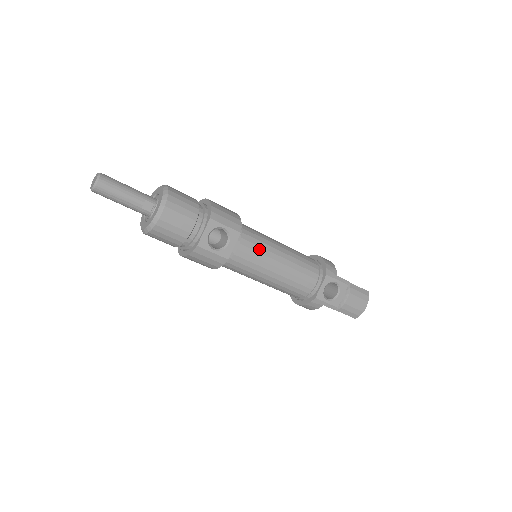
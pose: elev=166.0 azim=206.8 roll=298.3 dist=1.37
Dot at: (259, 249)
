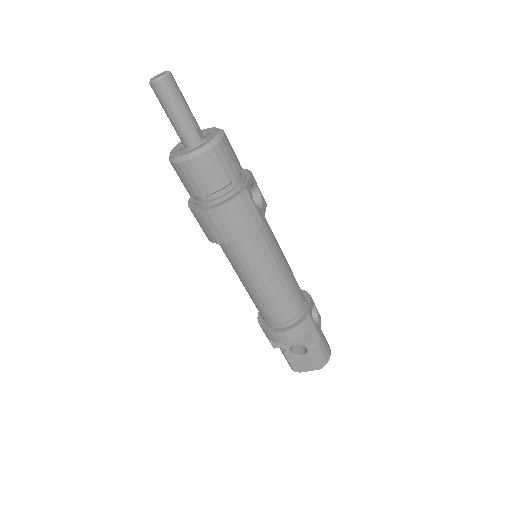
Dot at: (273, 234)
